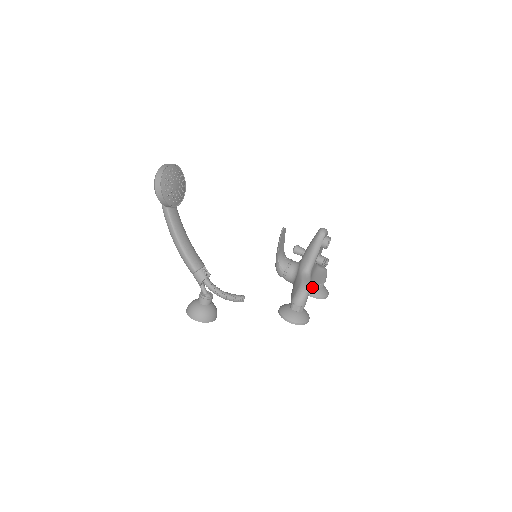
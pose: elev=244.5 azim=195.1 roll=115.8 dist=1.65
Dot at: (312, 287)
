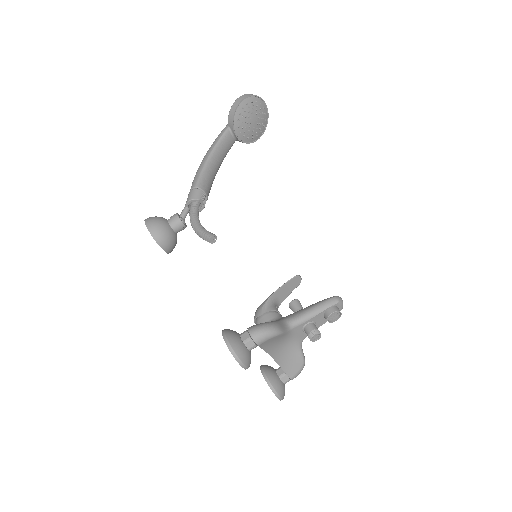
Dot at: (276, 359)
